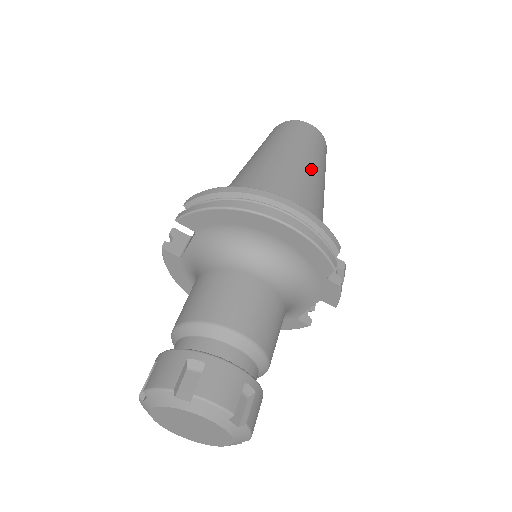
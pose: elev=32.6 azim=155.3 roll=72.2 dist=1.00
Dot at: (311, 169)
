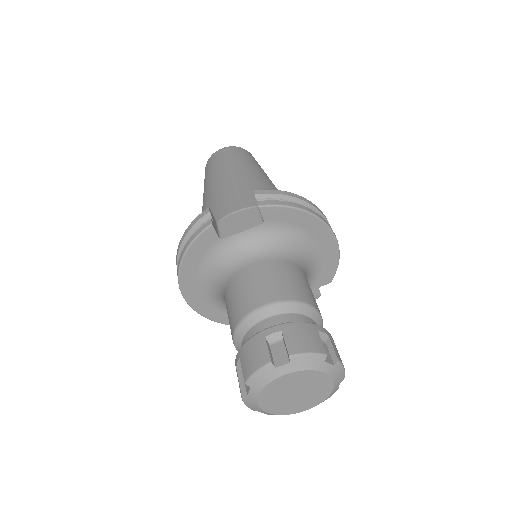
Dot at: occluded
